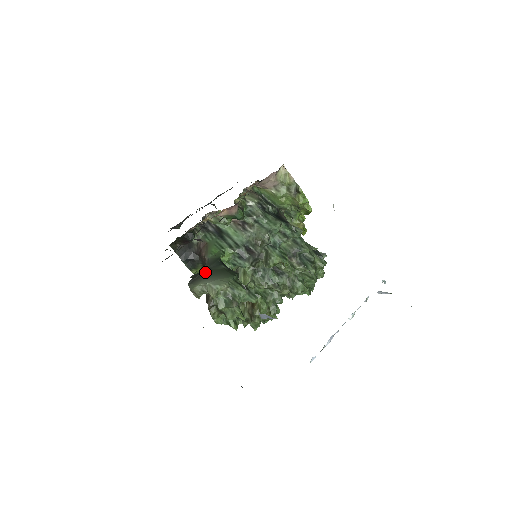
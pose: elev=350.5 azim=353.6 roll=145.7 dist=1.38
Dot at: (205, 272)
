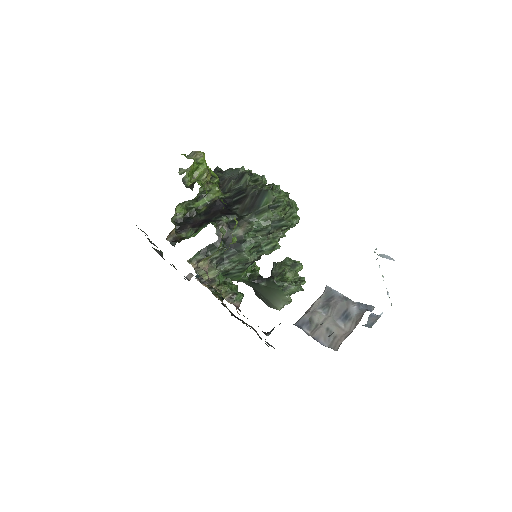
Dot at: (263, 296)
